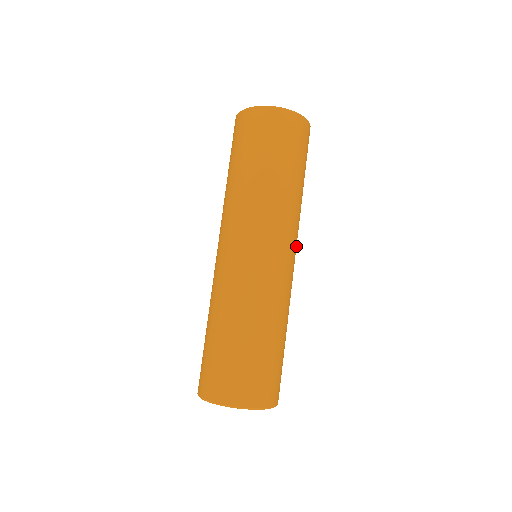
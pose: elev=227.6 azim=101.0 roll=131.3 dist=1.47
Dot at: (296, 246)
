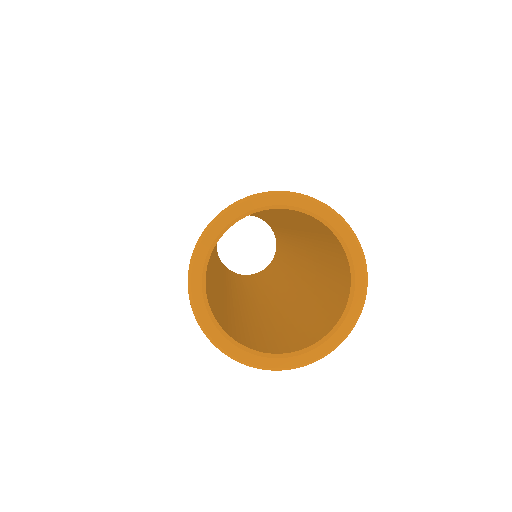
Dot at: occluded
